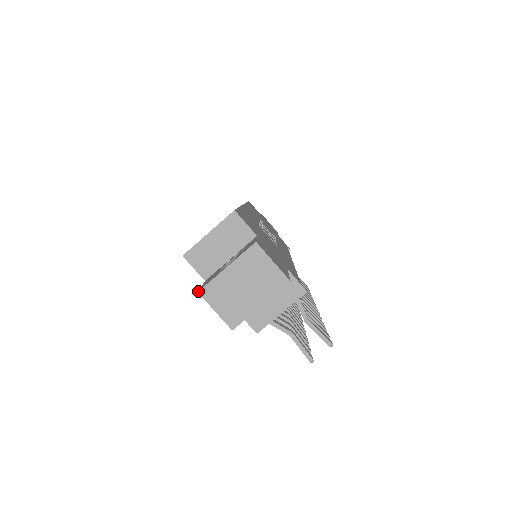
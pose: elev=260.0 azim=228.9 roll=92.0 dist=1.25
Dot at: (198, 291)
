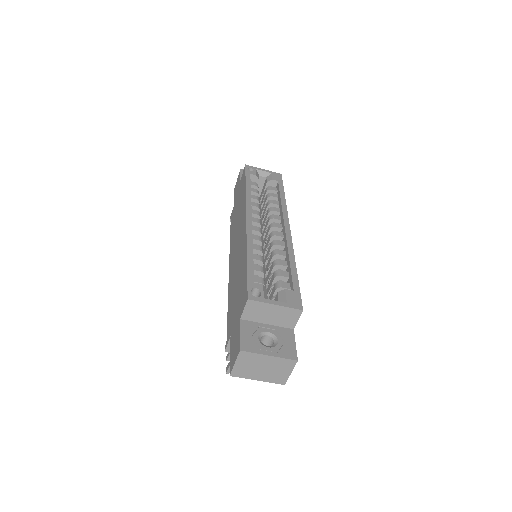
Dot at: (241, 350)
